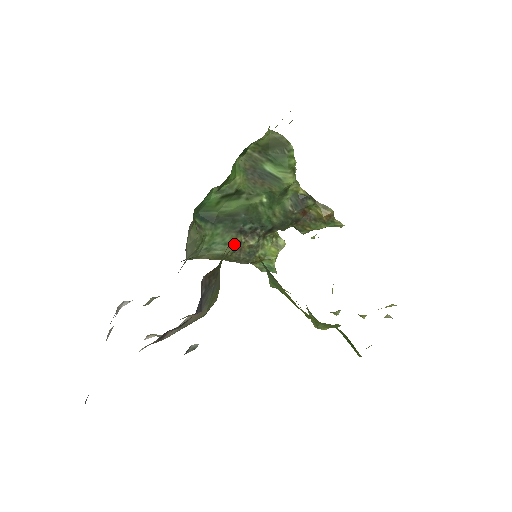
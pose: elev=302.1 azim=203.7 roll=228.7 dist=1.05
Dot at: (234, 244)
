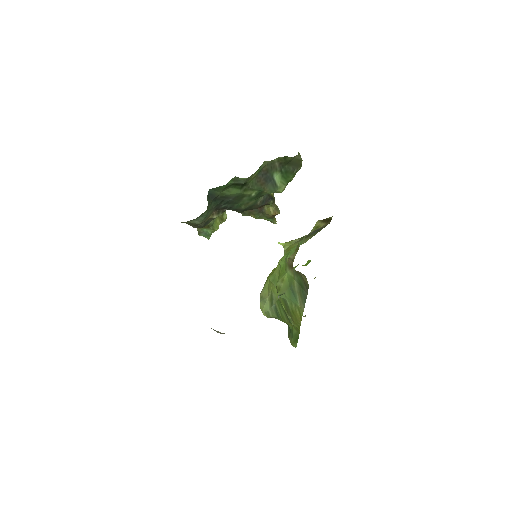
Dot at: (208, 217)
